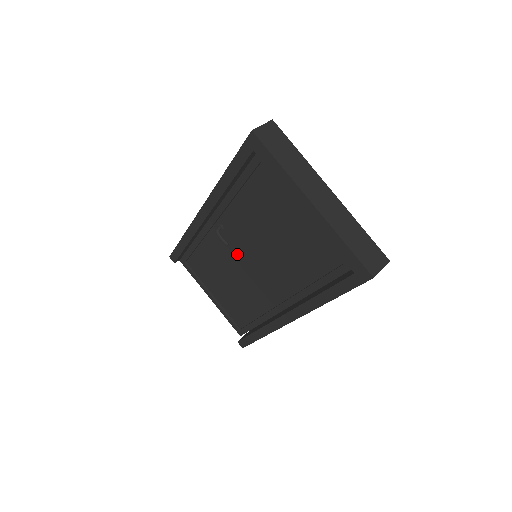
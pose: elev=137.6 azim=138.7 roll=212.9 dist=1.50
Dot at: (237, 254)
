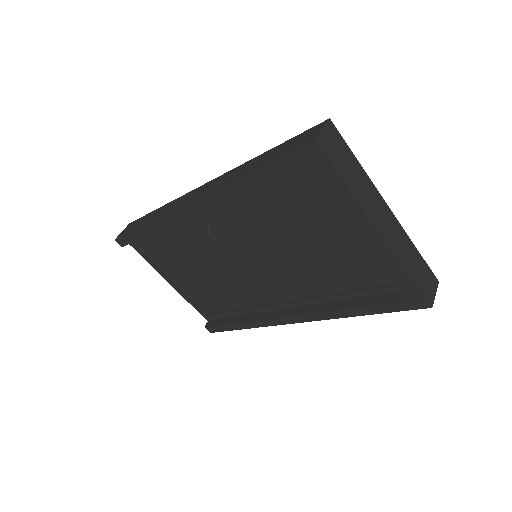
Dot at: (228, 251)
